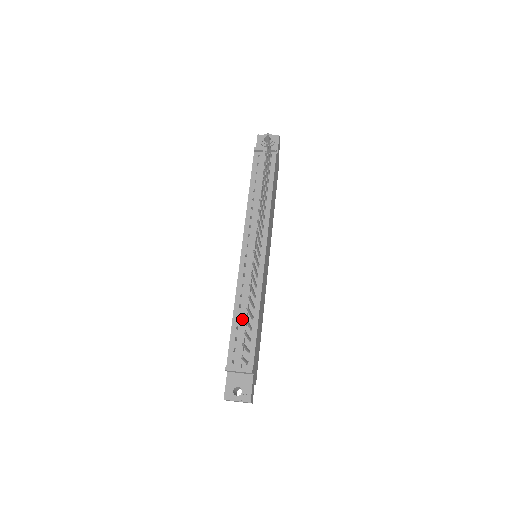
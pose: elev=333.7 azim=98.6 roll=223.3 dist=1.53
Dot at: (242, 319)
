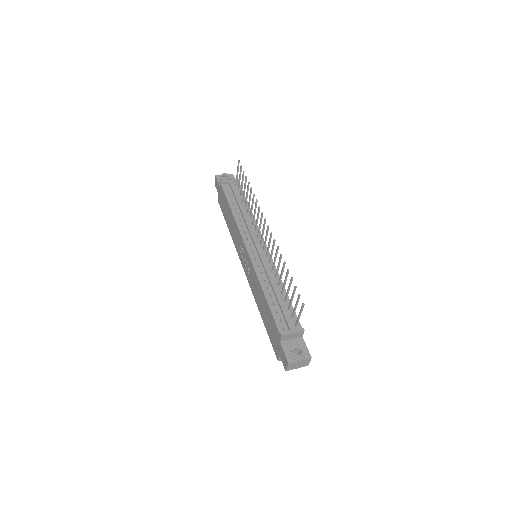
Dot at: (274, 296)
